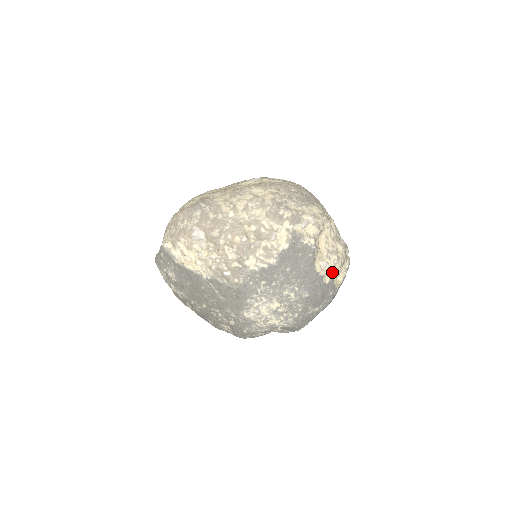
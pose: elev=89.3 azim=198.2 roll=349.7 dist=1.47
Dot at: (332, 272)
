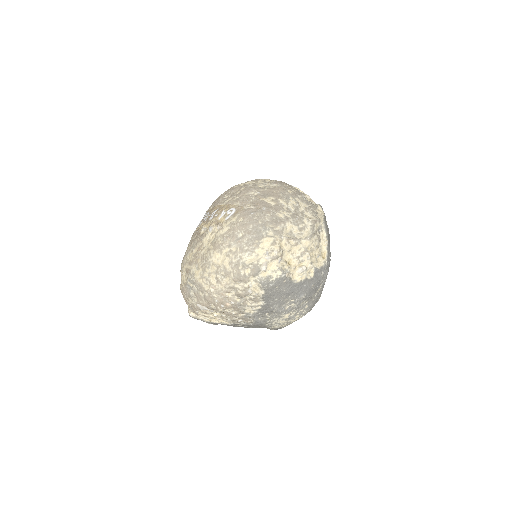
Dot at: (312, 267)
